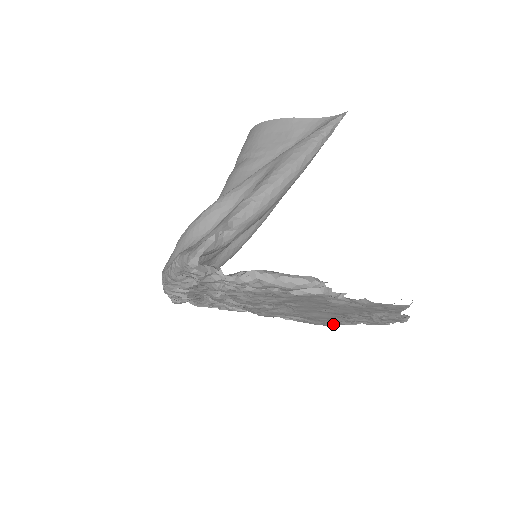
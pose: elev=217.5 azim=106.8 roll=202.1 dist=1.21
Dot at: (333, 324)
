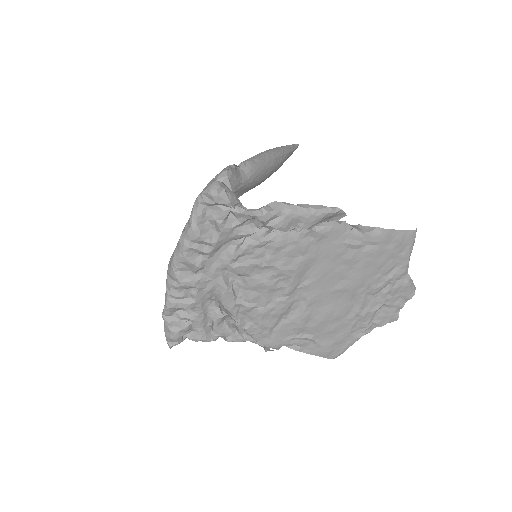
Dot at: (344, 346)
